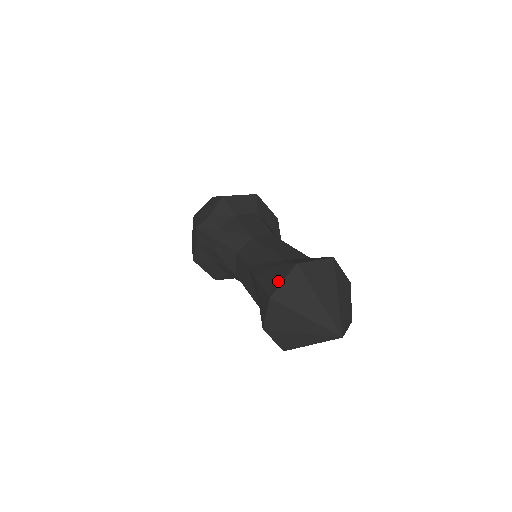
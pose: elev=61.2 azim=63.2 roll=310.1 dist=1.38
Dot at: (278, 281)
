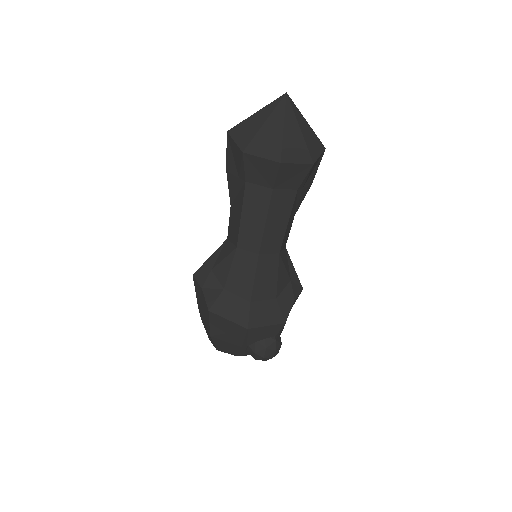
Dot at: occluded
